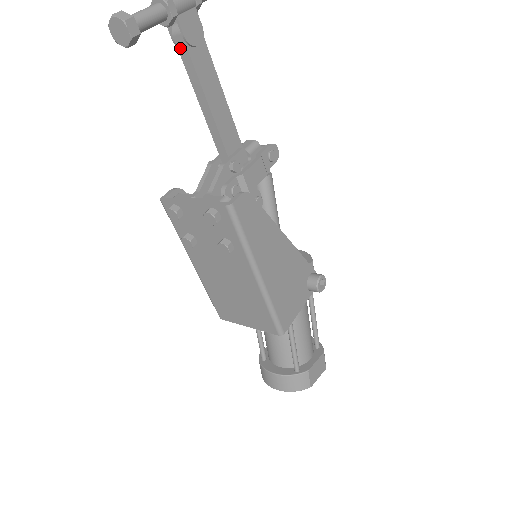
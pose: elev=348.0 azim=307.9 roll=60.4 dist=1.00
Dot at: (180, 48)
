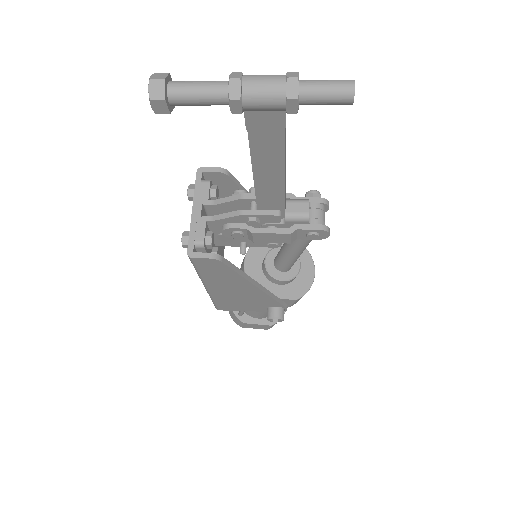
Dot at: occluded
